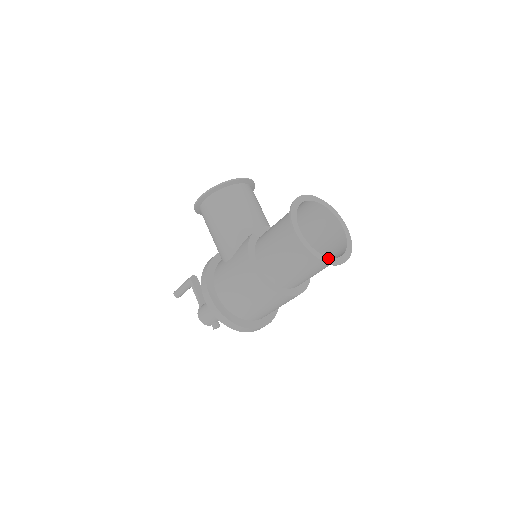
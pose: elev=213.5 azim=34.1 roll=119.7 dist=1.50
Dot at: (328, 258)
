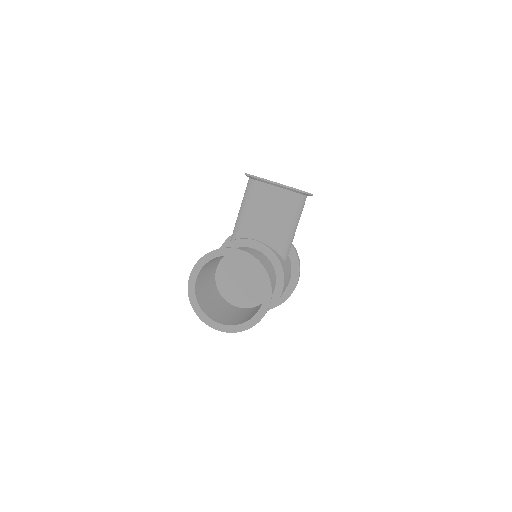
Dot at: (206, 316)
